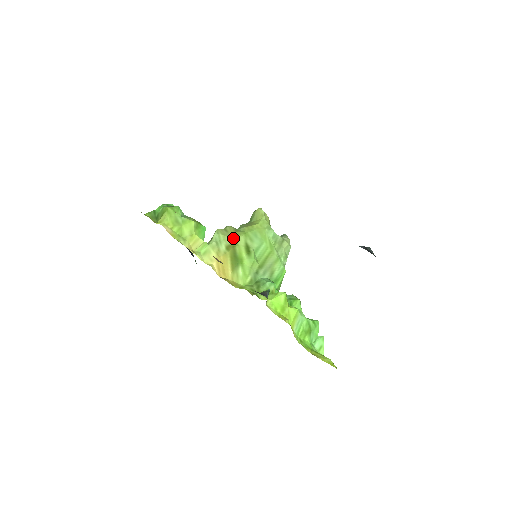
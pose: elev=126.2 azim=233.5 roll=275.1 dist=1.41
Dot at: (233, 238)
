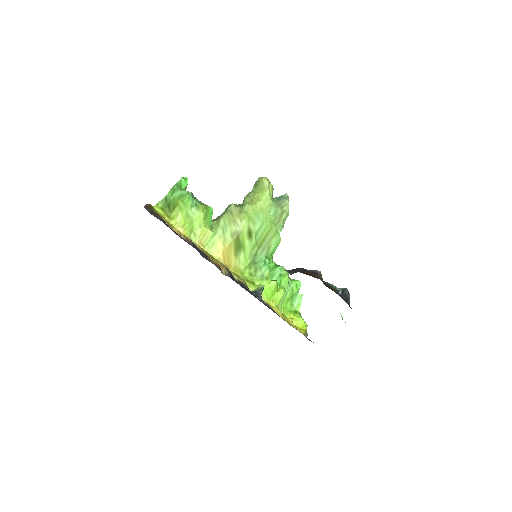
Dot at: (238, 223)
